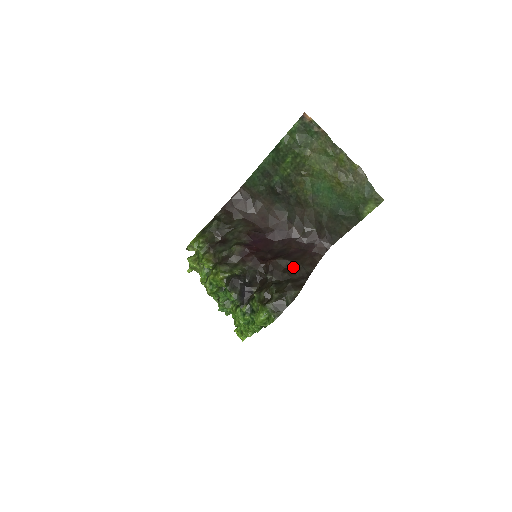
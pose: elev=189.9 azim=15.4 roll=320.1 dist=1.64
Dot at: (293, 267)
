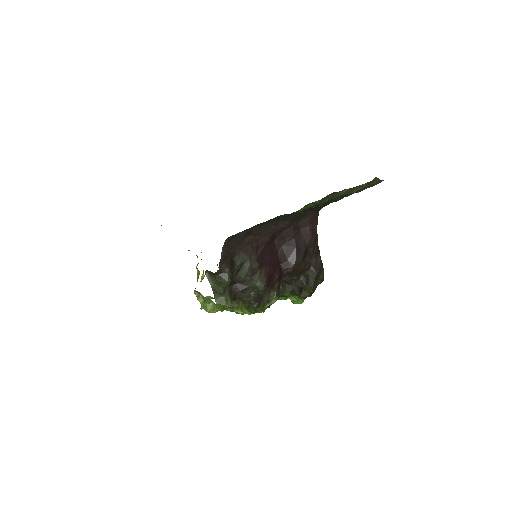
Dot at: (307, 255)
